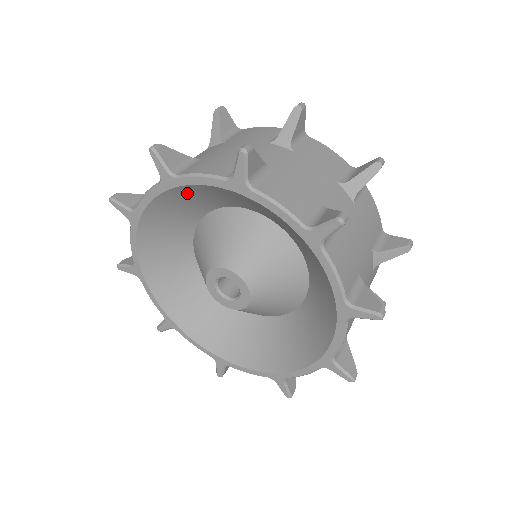
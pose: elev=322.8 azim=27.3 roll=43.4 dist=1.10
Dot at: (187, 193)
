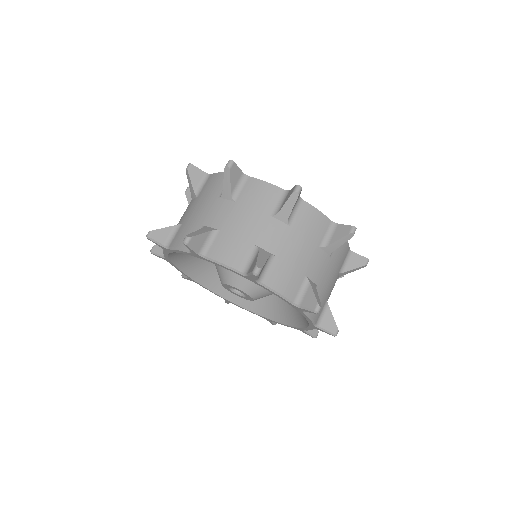
Dot at: occluded
